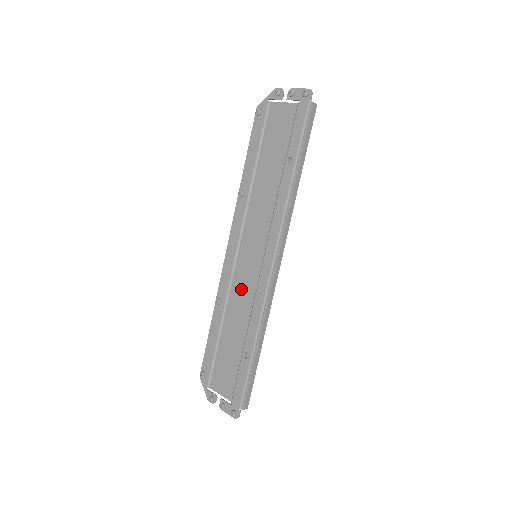
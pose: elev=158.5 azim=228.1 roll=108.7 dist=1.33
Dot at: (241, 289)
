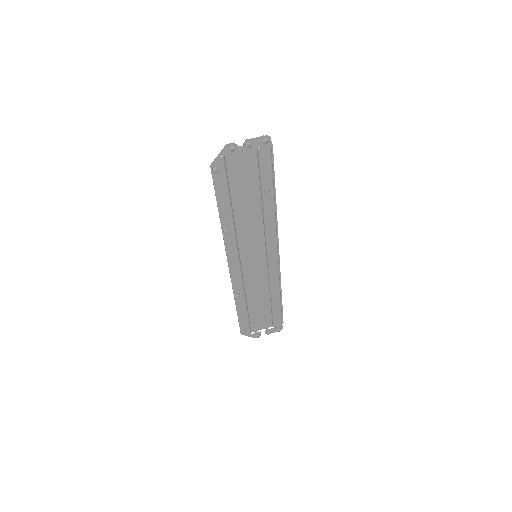
Dot at: (253, 279)
